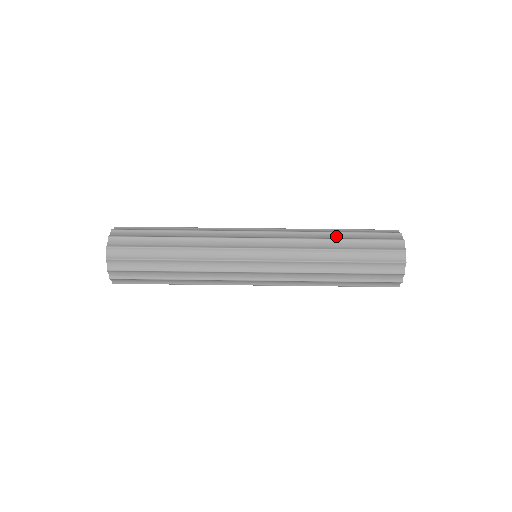
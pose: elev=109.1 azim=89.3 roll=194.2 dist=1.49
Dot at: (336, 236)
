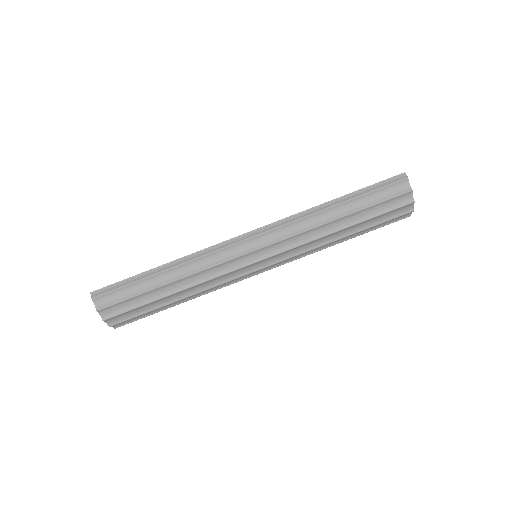
Dot at: (341, 223)
